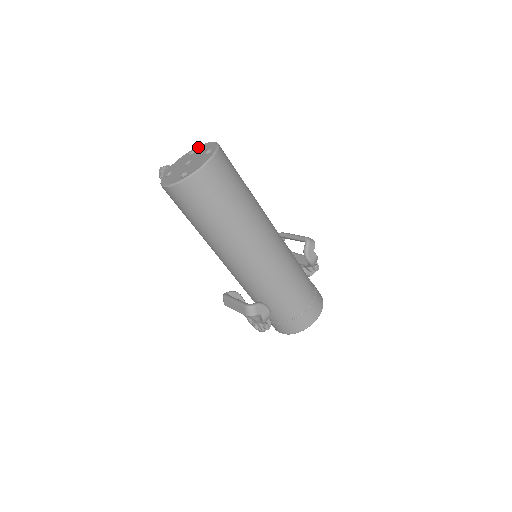
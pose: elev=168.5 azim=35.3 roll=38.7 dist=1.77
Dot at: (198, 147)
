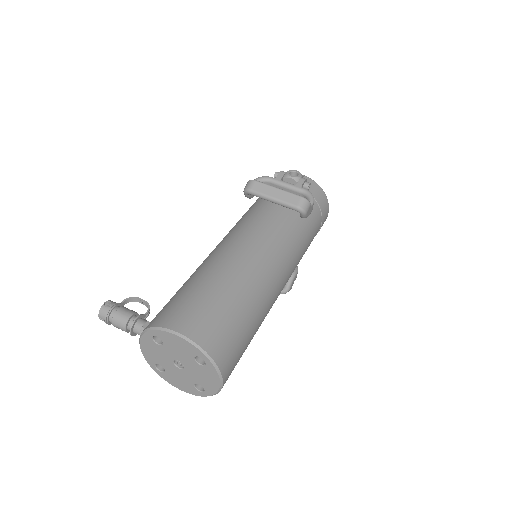
Dot at: (158, 335)
